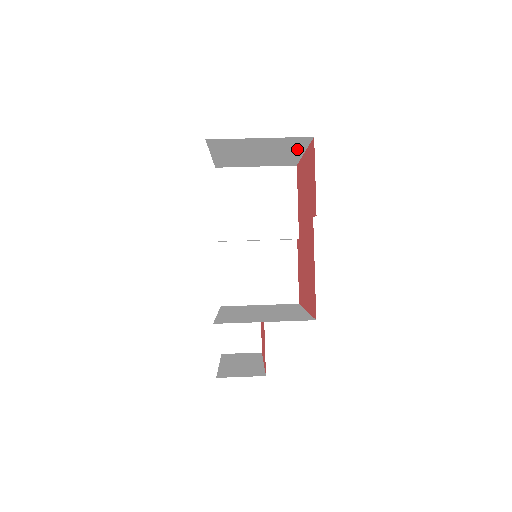
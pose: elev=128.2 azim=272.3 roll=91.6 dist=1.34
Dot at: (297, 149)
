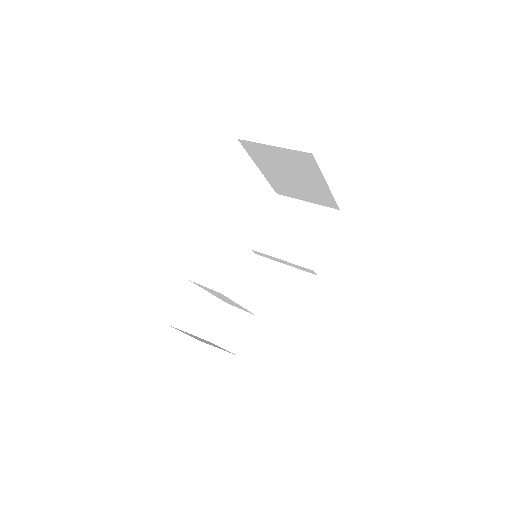
Dot at: (316, 175)
